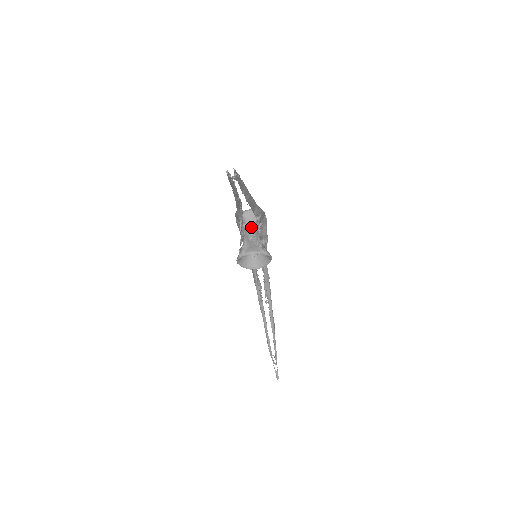
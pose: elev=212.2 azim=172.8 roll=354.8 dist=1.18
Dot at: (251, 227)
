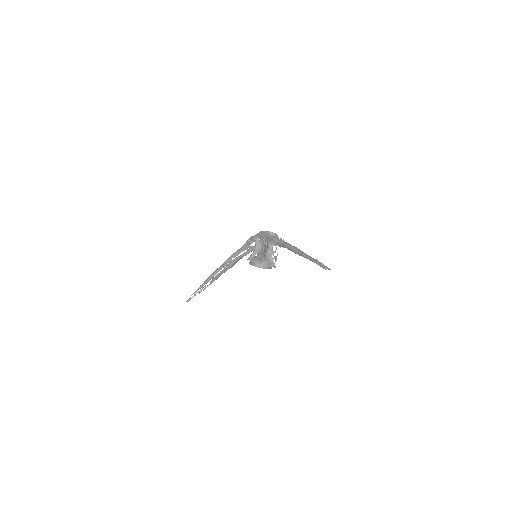
Dot at: (269, 244)
